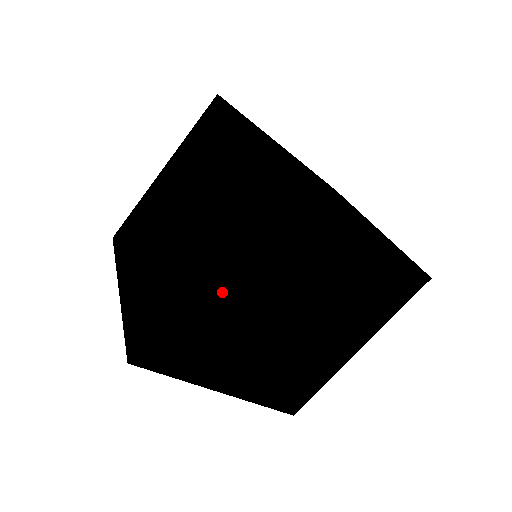
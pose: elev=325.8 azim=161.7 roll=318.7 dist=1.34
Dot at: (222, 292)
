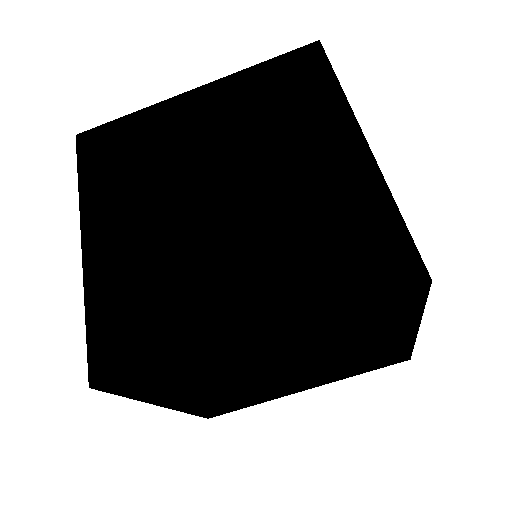
Dot at: (189, 117)
